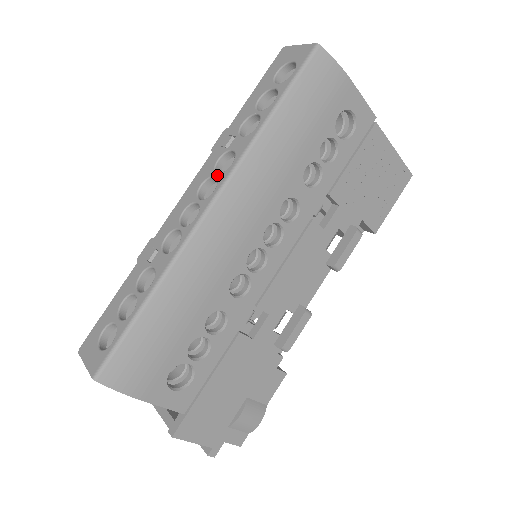
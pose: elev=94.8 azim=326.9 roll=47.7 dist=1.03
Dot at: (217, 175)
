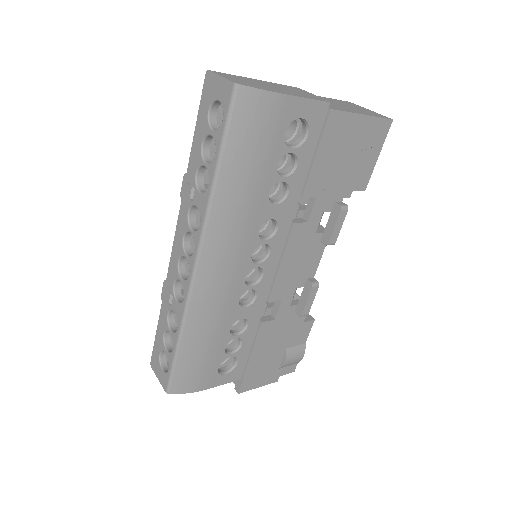
Dot at: (192, 233)
